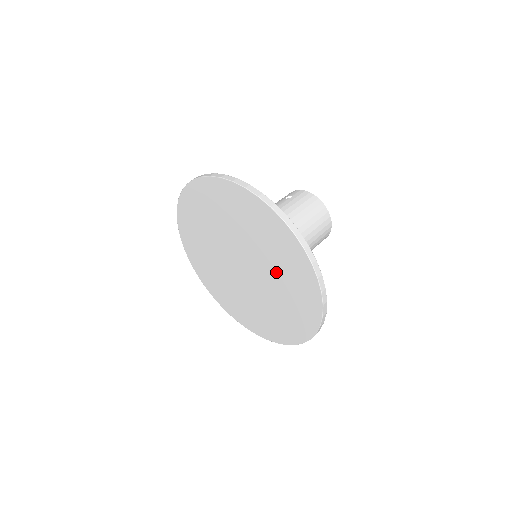
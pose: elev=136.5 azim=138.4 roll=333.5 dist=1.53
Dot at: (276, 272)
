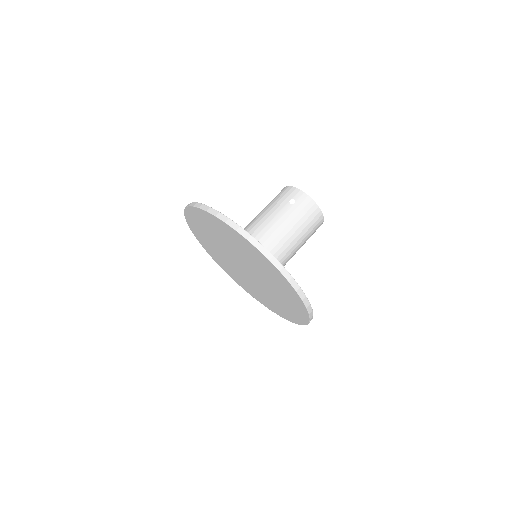
Dot at: (275, 293)
